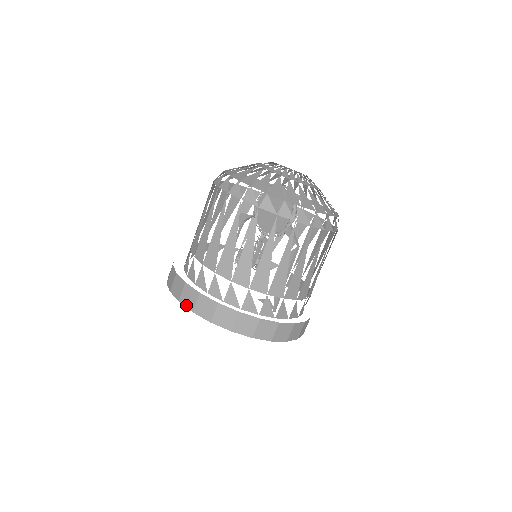
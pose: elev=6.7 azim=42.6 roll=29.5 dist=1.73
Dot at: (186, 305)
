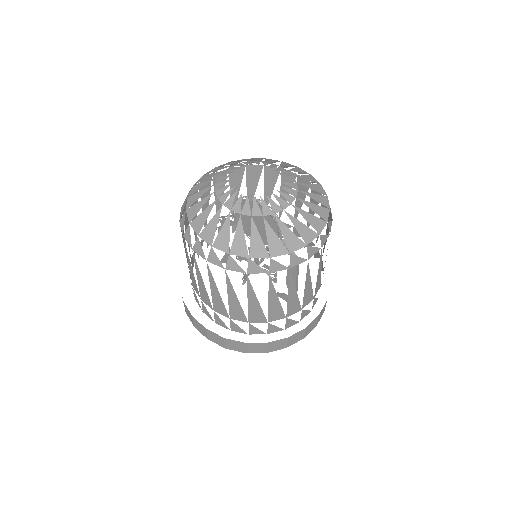
Dot at: (217, 343)
